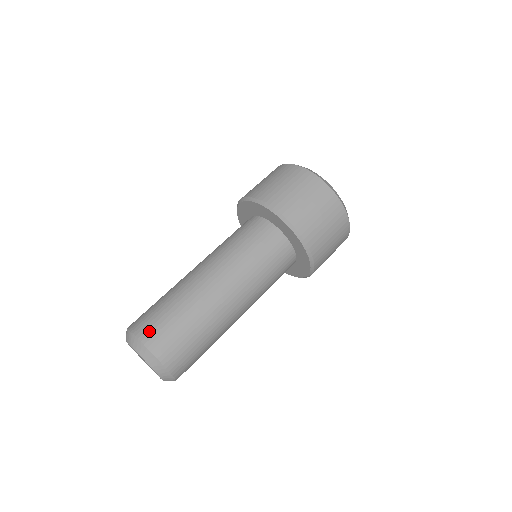
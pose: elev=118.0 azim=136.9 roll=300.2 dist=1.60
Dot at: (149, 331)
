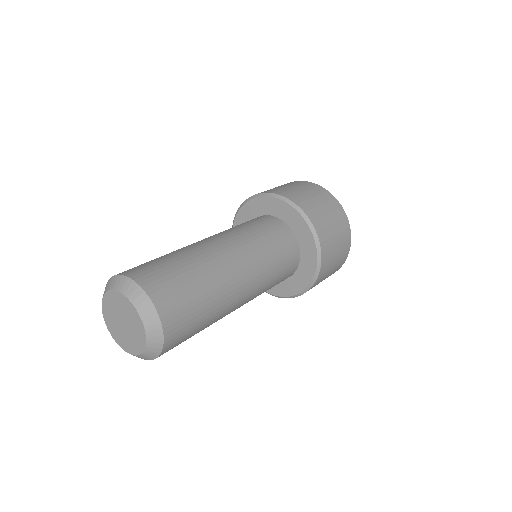
Dot at: (136, 270)
